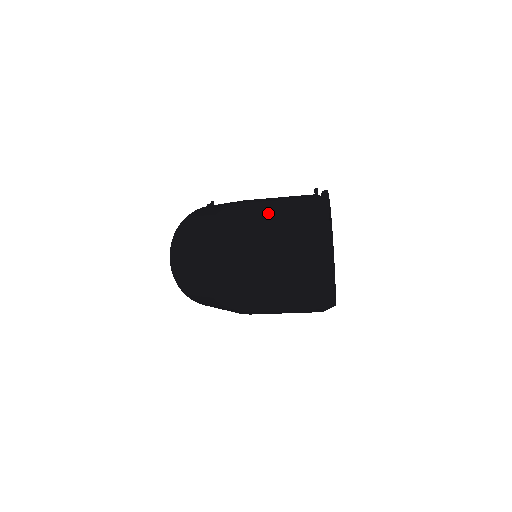
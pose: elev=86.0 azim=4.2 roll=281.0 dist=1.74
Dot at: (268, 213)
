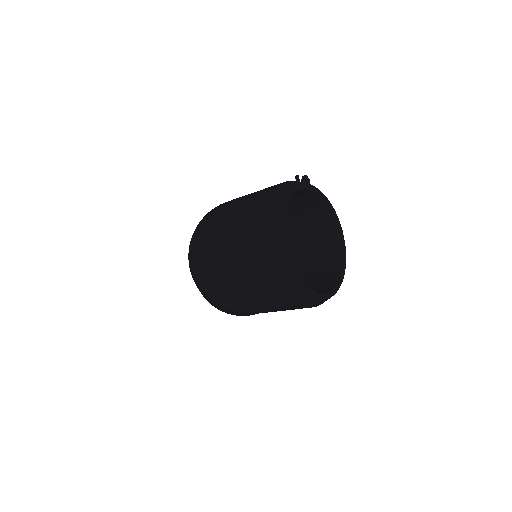
Dot at: (236, 203)
